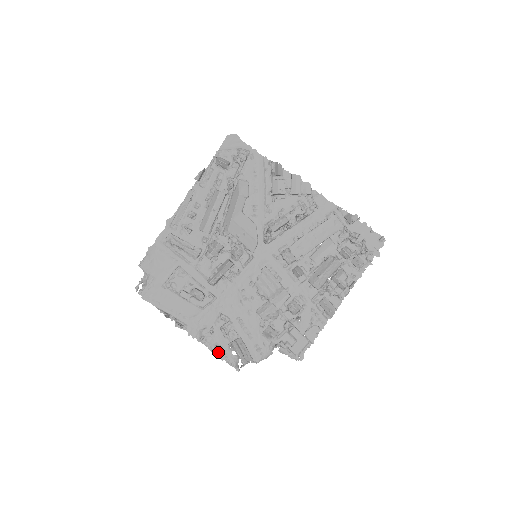
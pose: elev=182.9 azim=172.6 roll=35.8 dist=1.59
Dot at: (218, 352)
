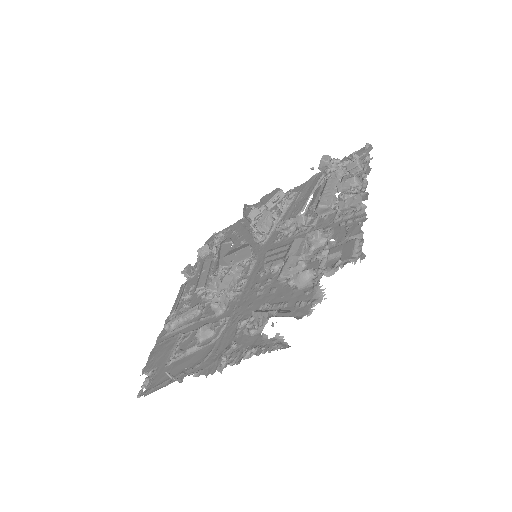
Dot at: (247, 351)
